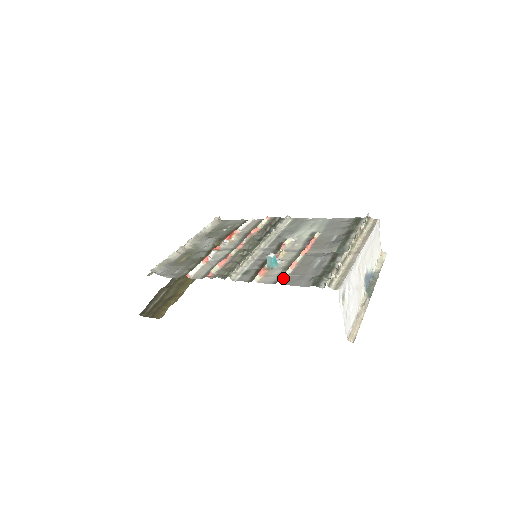
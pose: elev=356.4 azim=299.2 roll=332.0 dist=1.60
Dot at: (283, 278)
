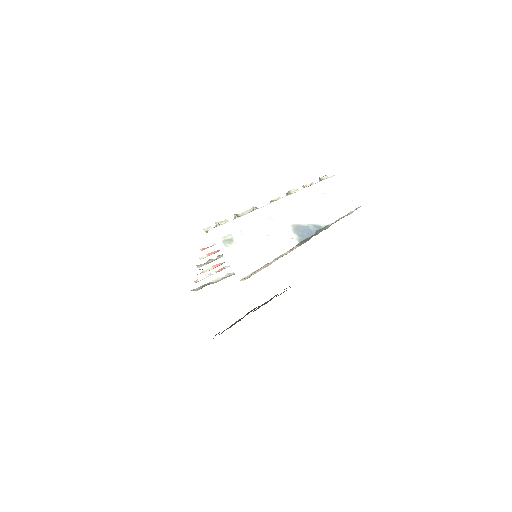
Dot at: (208, 247)
